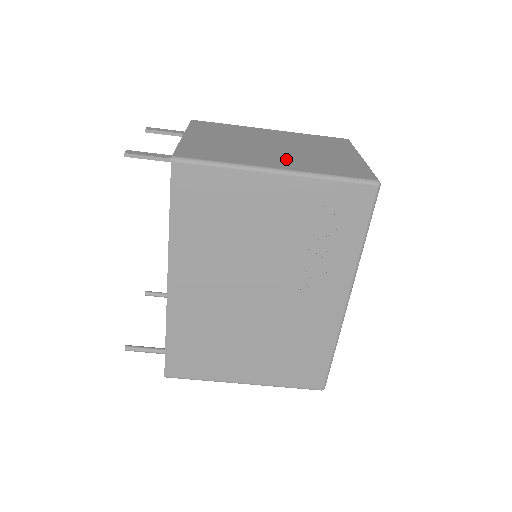
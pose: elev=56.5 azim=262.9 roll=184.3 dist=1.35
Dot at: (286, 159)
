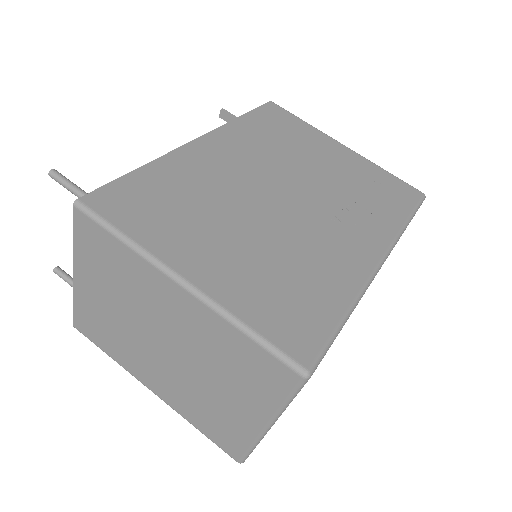
Dot at: occluded
